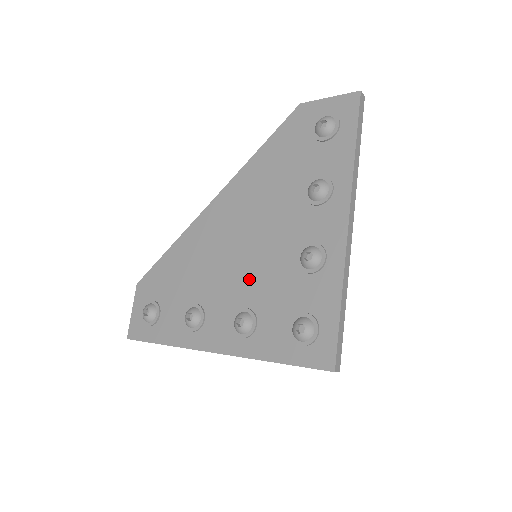
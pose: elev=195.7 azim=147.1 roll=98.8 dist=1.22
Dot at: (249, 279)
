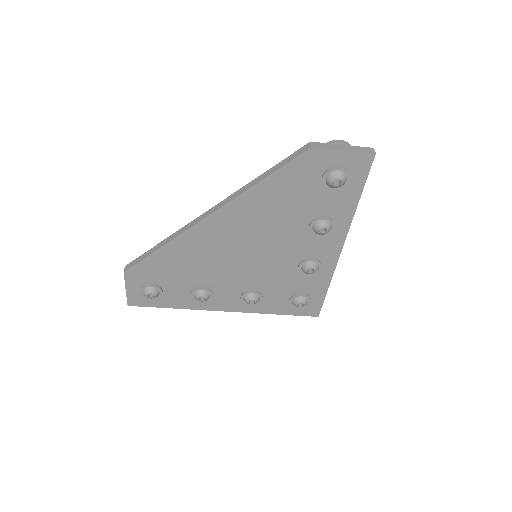
Dot at: (254, 275)
